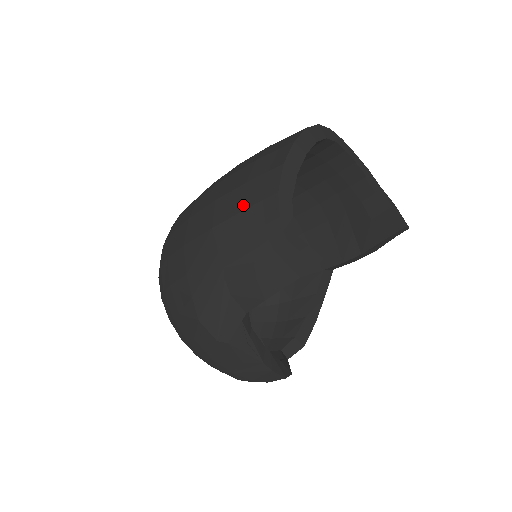
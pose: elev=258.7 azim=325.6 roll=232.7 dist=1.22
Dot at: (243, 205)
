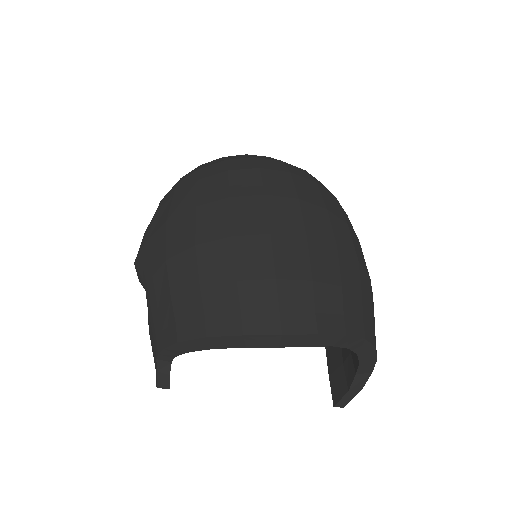
Dot at: (176, 296)
